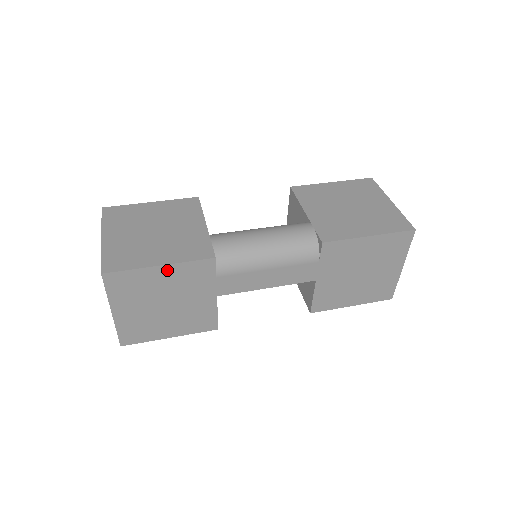
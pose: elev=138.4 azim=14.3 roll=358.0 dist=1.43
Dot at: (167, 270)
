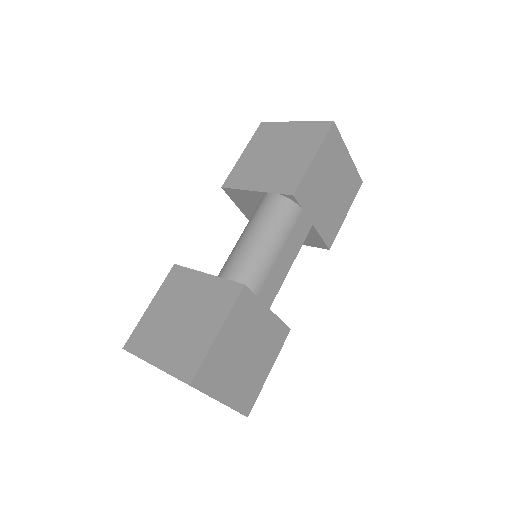
Dot at: (225, 330)
